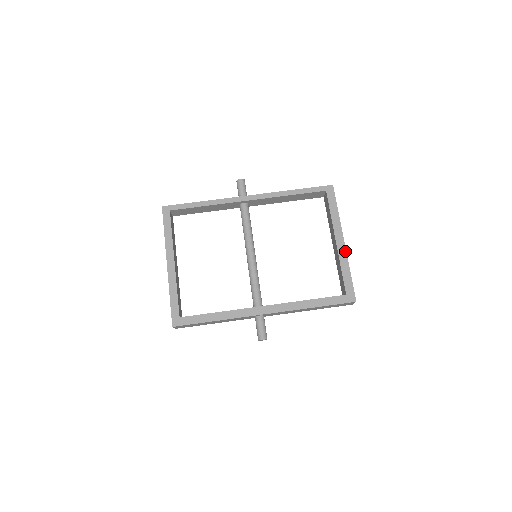
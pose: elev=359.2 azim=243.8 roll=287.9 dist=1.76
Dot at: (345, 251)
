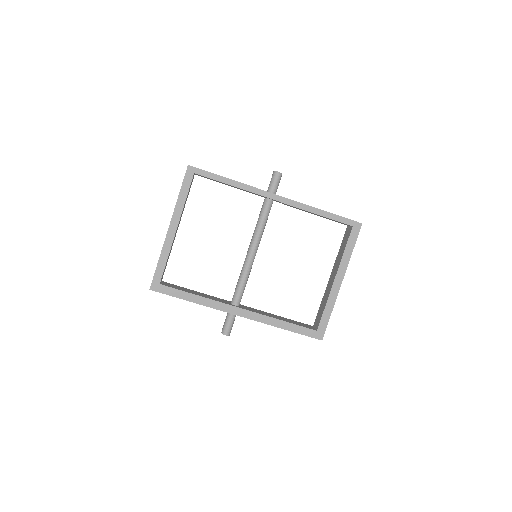
Dot at: (338, 292)
